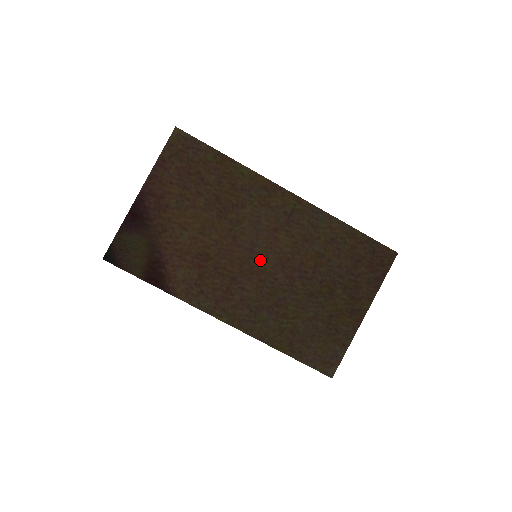
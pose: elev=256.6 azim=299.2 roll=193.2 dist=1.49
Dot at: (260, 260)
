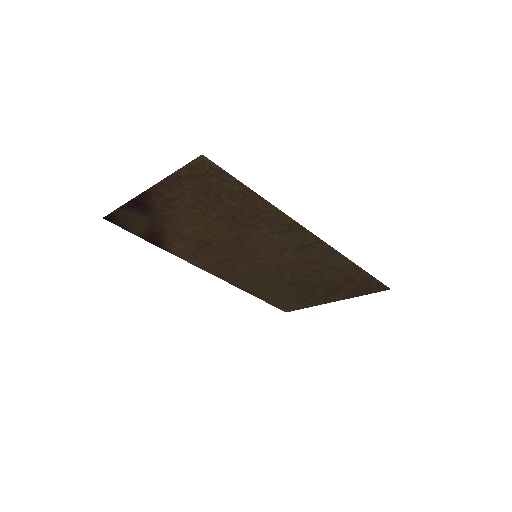
Dot at: (259, 259)
